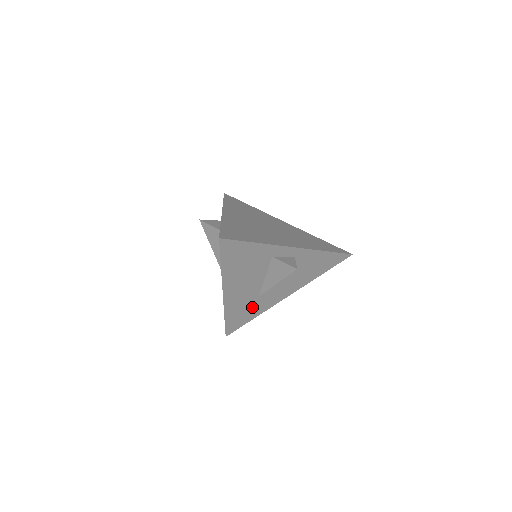
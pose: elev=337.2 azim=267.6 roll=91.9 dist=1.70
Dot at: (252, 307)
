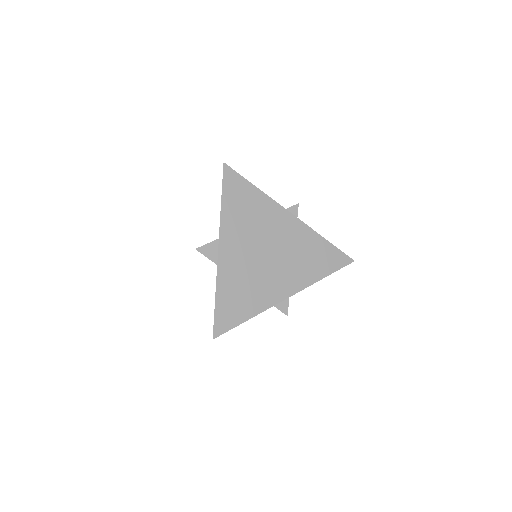
Dot at: occluded
